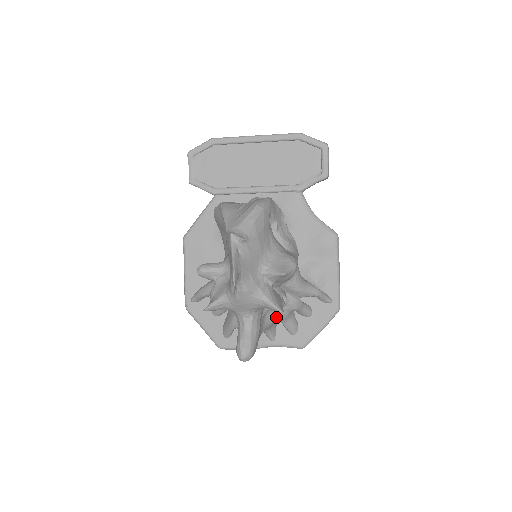
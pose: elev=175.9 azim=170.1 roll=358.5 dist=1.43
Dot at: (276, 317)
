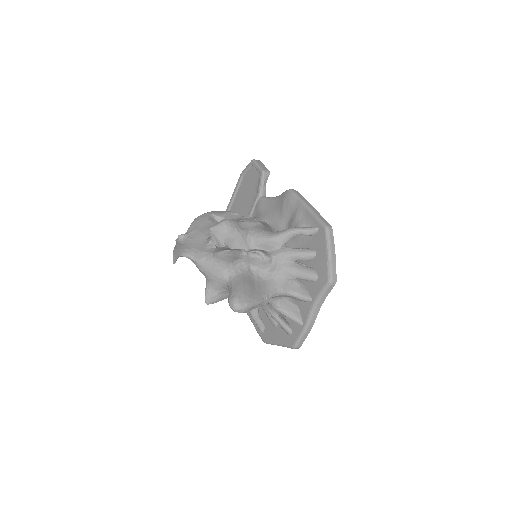
Dot at: (277, 274)
